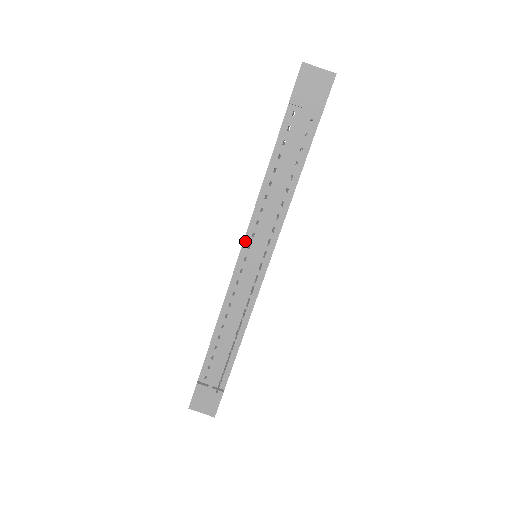
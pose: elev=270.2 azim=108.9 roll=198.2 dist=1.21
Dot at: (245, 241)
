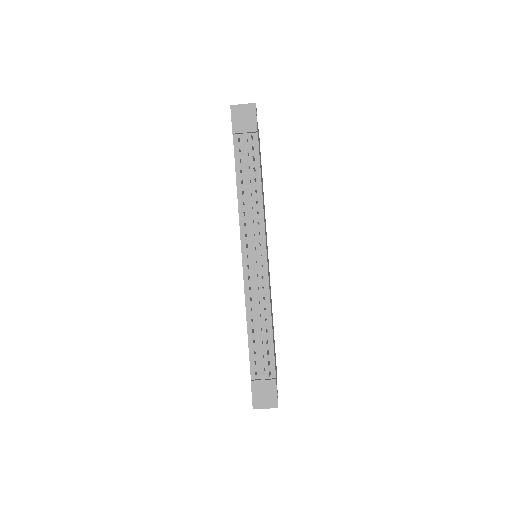
Dot at: (242, 243)
